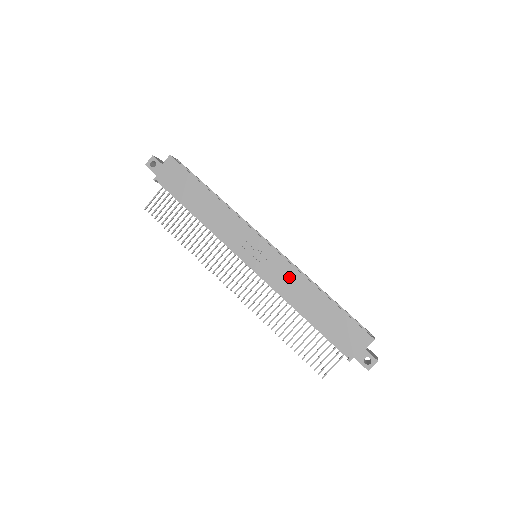
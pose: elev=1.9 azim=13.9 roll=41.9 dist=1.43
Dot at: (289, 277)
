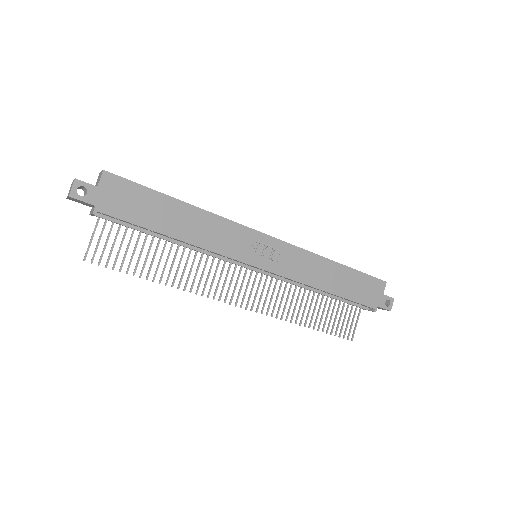
Dot at: (304, 262)
